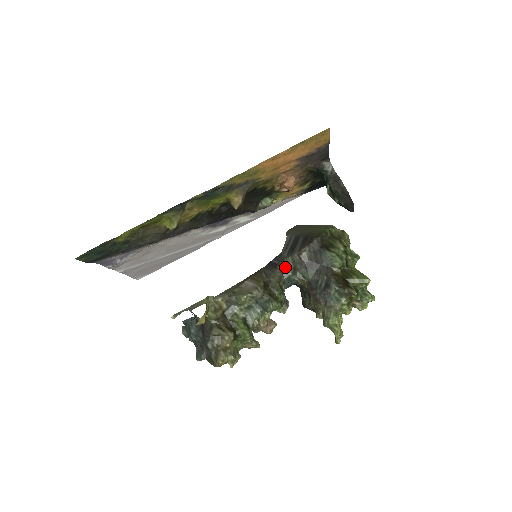
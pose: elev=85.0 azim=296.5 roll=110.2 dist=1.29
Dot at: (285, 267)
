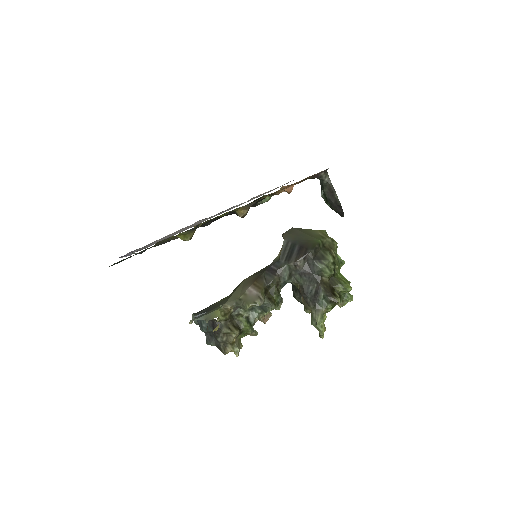
Dot at: (282, 274)
